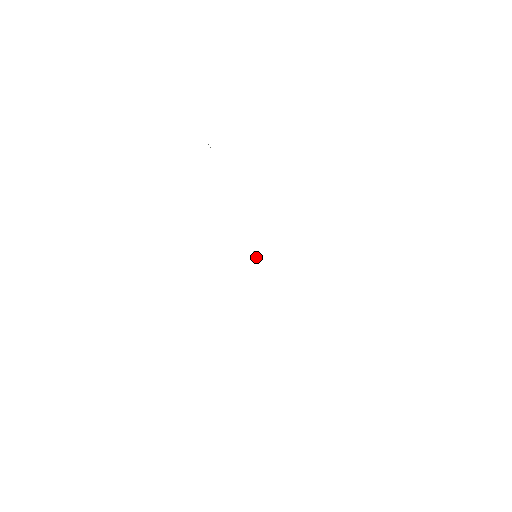
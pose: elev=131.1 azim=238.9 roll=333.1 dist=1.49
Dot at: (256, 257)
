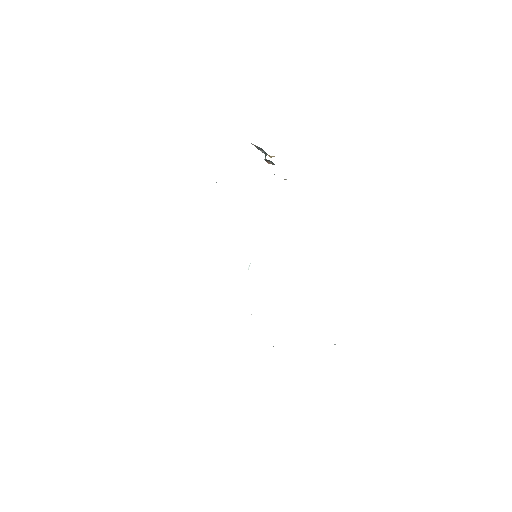
Dot at: (248, 269)
